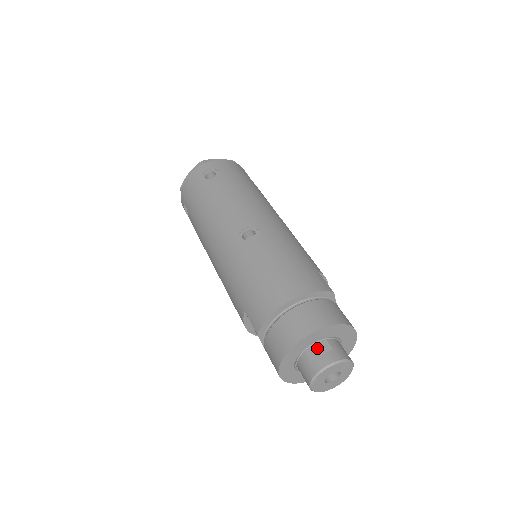
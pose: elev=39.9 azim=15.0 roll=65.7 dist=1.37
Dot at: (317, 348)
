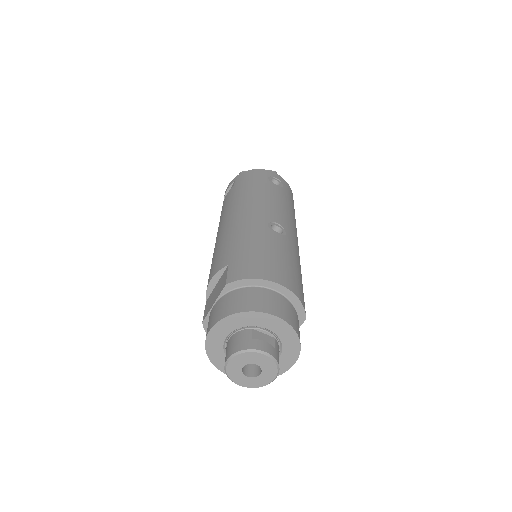
Dot at: (264, 336)
